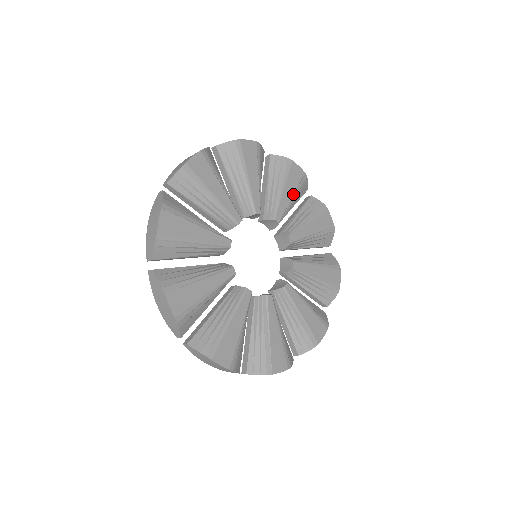
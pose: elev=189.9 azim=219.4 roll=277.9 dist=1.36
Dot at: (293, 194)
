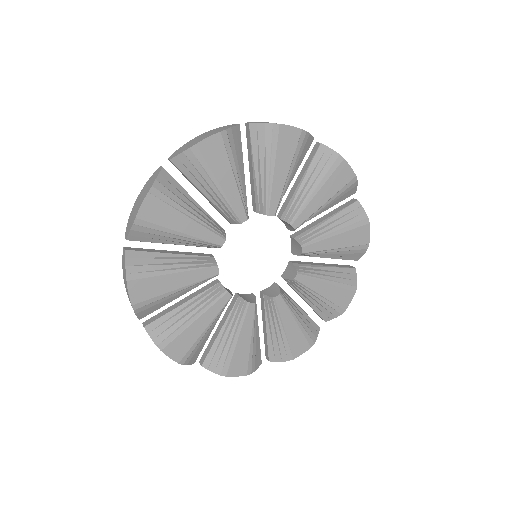
Dot at: (328, 199)
